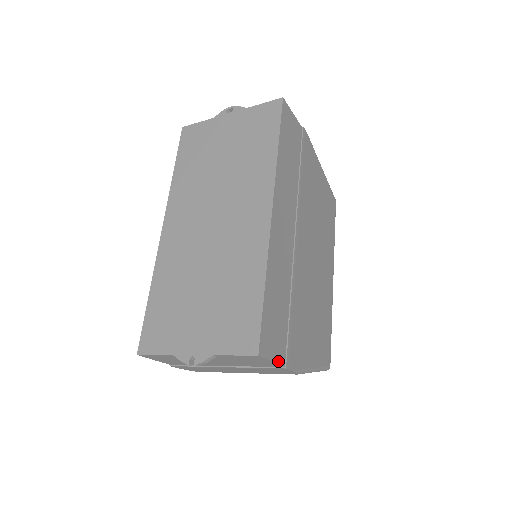
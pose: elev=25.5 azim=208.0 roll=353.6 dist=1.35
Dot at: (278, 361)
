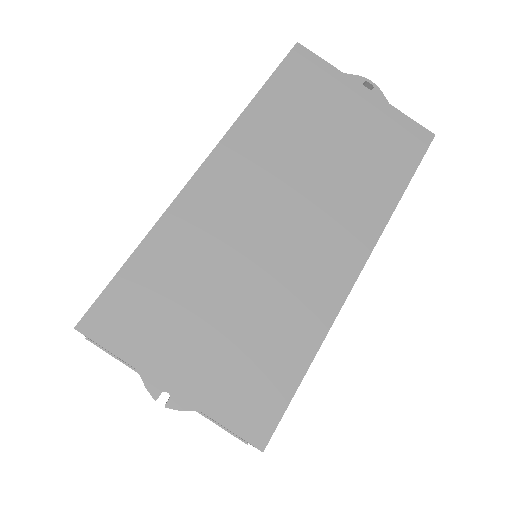
Dot at: occluded
